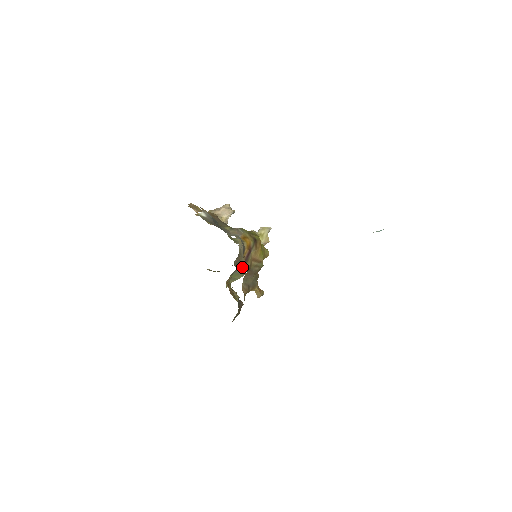
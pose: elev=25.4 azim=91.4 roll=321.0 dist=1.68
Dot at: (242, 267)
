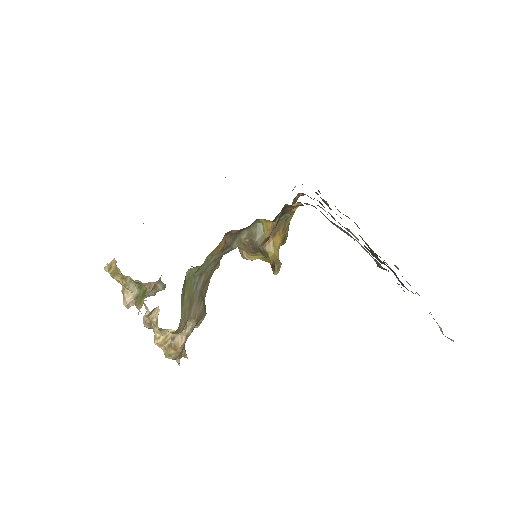
Dot at: (197, 295)
